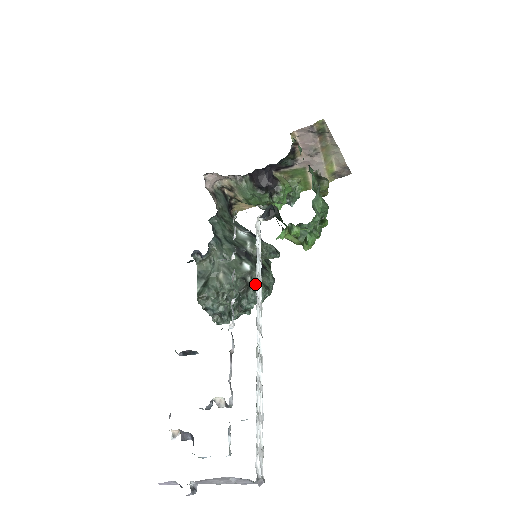
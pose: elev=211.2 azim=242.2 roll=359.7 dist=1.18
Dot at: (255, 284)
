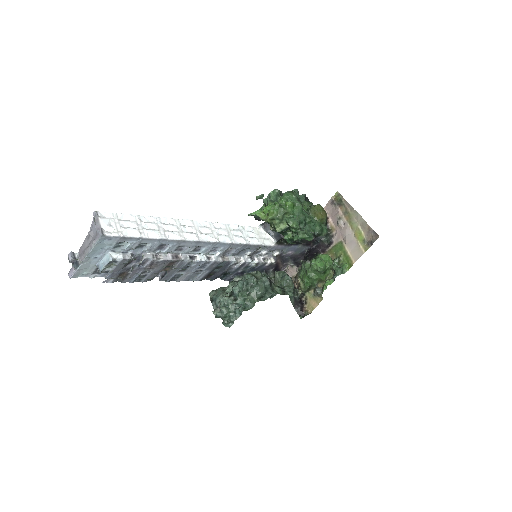
Dot at: (231, 246)
